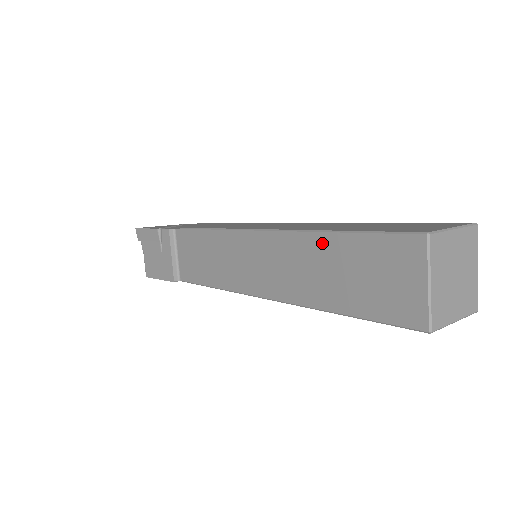
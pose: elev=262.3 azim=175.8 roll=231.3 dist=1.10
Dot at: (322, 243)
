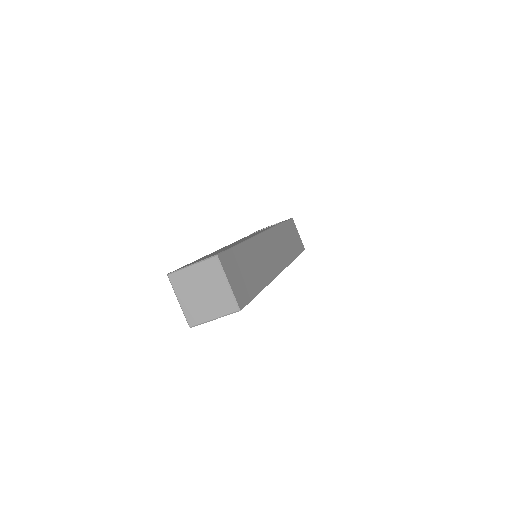
Dot at: occluded
